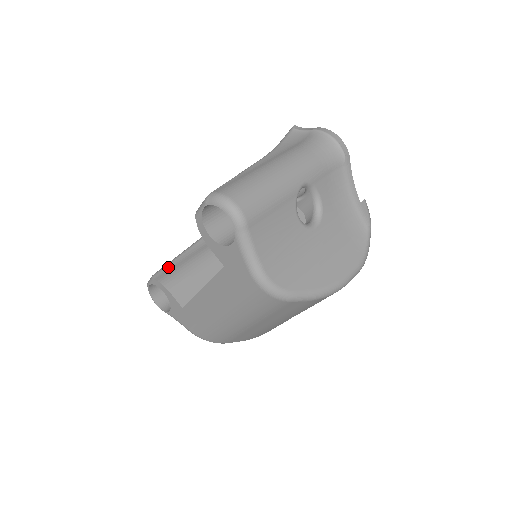
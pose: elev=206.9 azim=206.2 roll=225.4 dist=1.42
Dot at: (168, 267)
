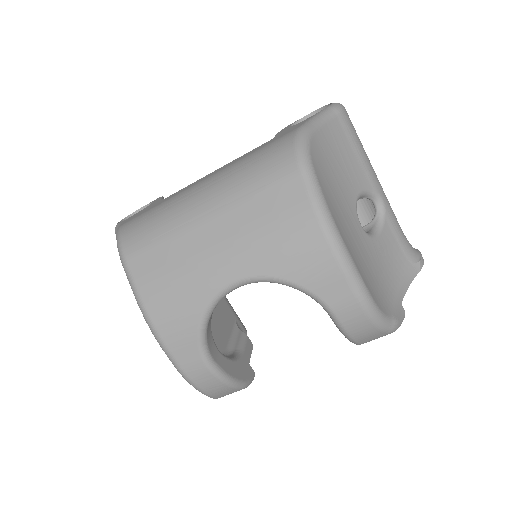
Dot at: occluded
